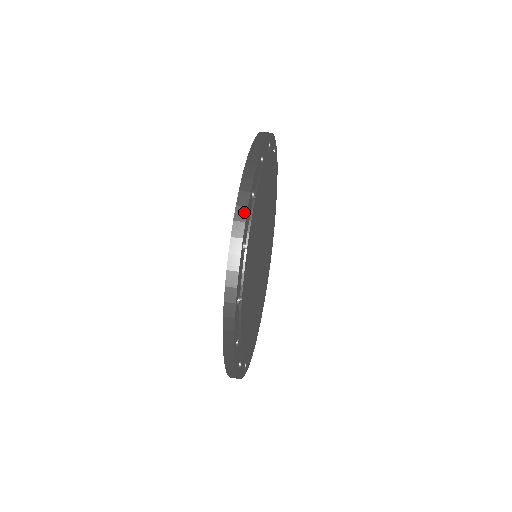
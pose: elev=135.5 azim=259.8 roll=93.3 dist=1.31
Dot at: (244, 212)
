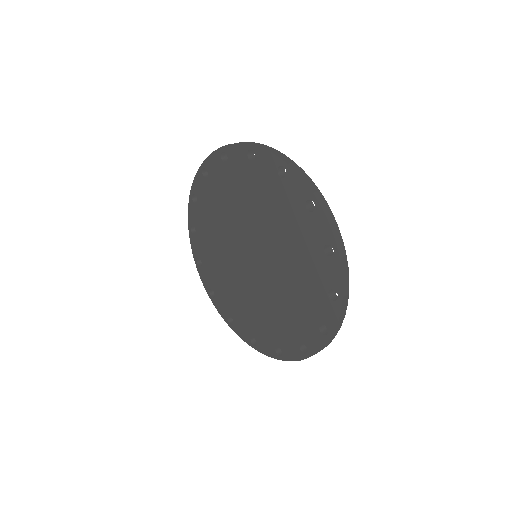
Dot at: (334, 221)
